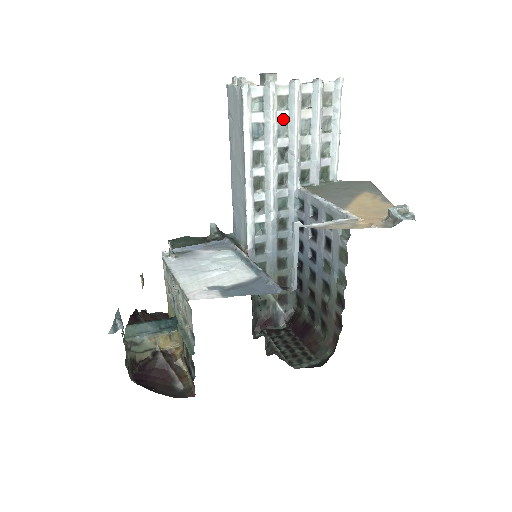
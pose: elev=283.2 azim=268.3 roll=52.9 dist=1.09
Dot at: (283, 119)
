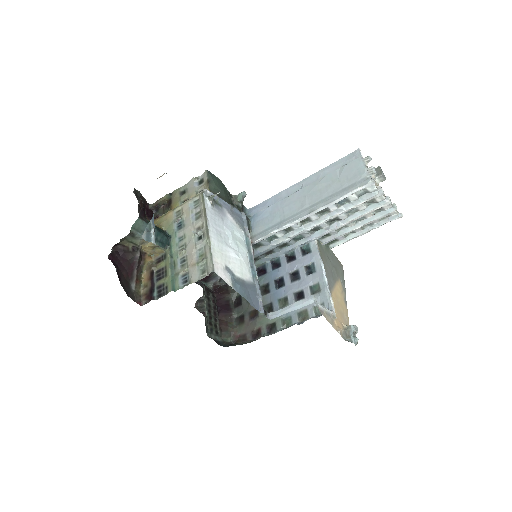
Dot at: (359, 208)
